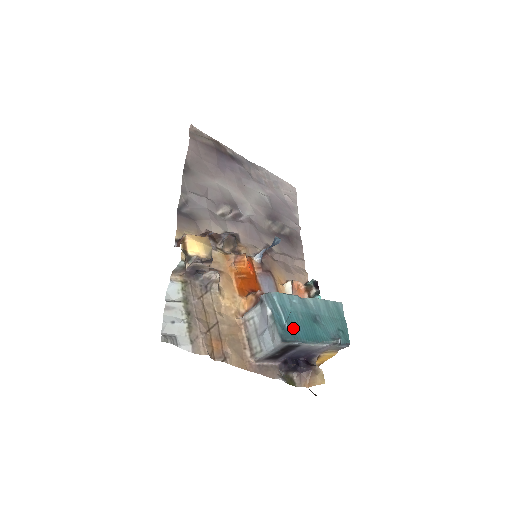
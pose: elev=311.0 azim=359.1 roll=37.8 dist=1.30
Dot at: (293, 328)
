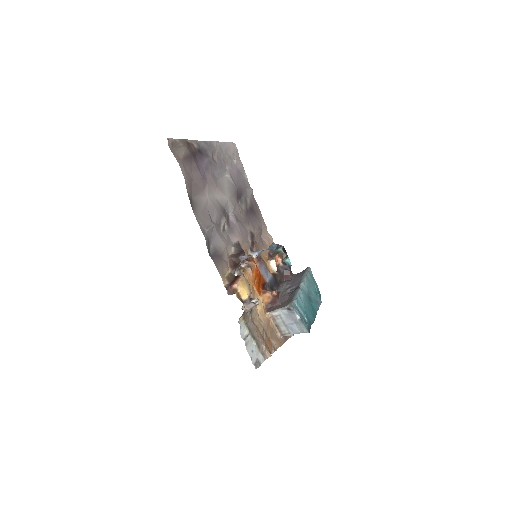
Dot at: (308, 318)
